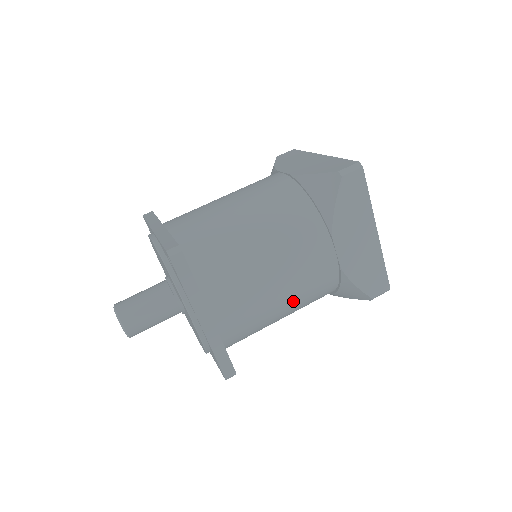
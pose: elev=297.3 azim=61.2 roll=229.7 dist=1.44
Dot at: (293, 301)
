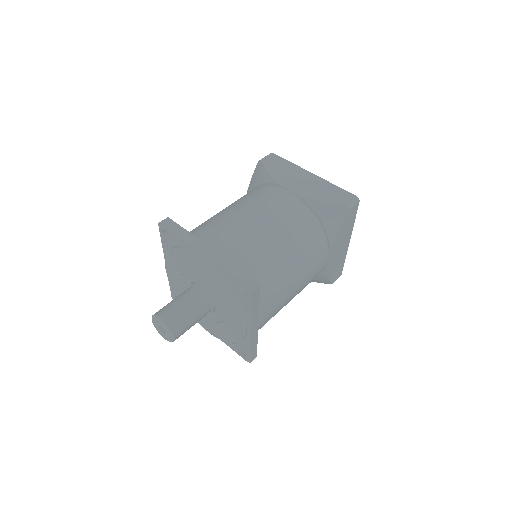
Dot at: (279, 229)
